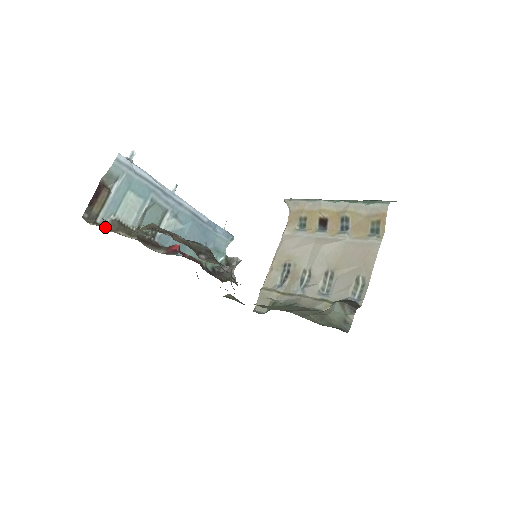
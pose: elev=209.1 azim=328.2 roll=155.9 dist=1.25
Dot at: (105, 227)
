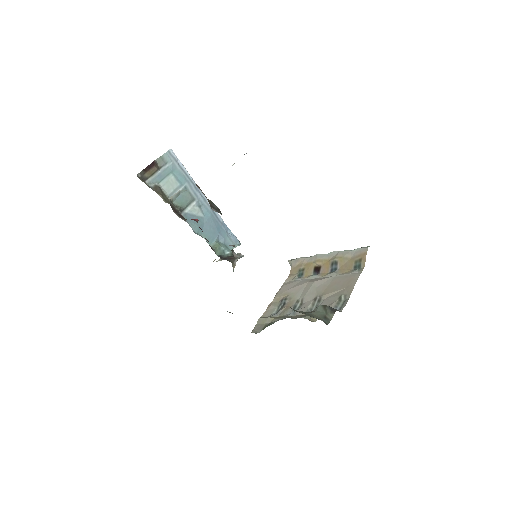
Dot at: occluded
